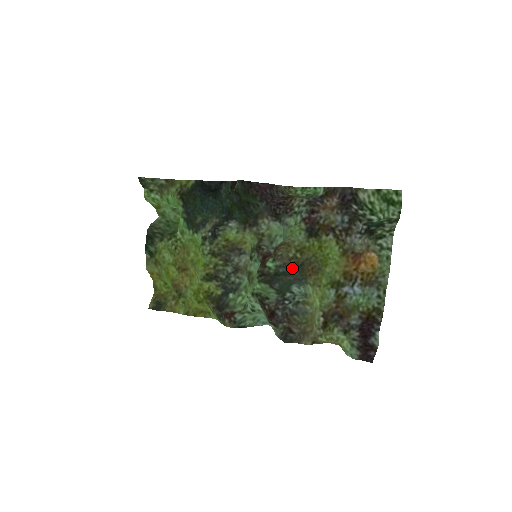
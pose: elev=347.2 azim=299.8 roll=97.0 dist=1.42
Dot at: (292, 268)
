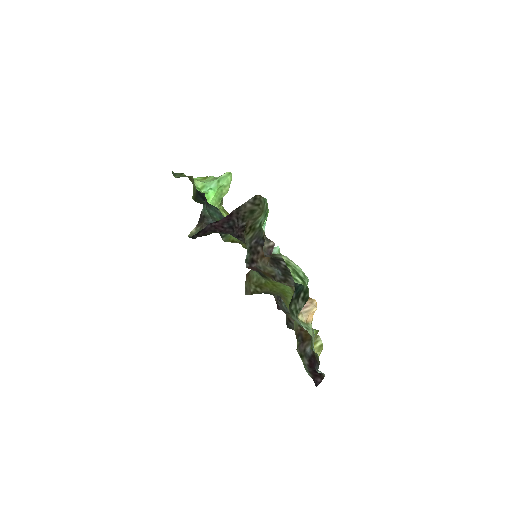
Dot at: occluded
